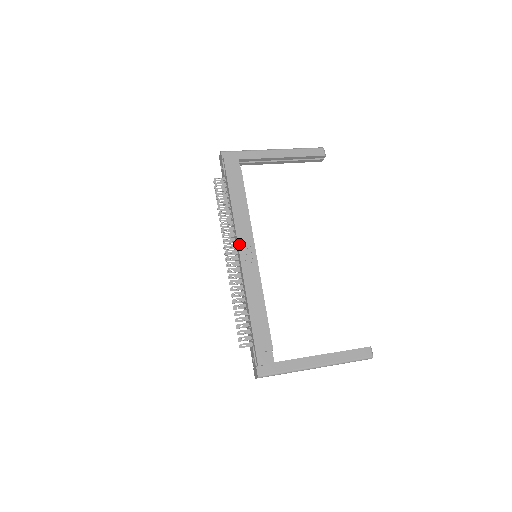
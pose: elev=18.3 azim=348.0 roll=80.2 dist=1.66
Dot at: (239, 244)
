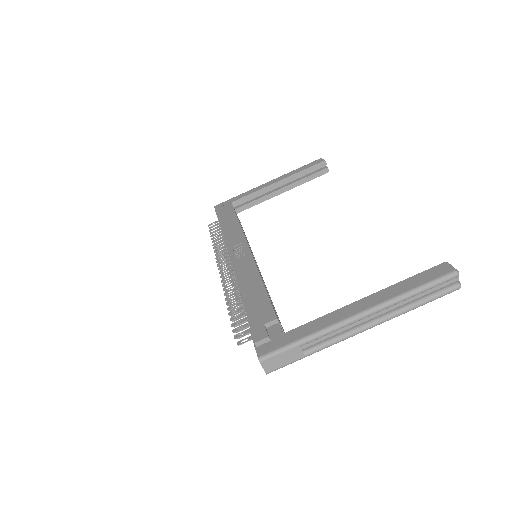
Dot at: (228, 249)
